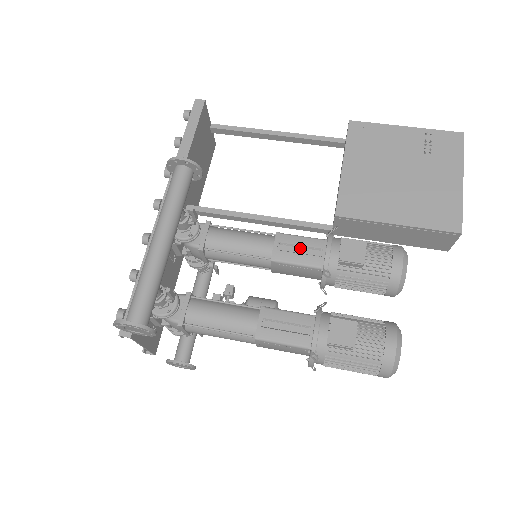
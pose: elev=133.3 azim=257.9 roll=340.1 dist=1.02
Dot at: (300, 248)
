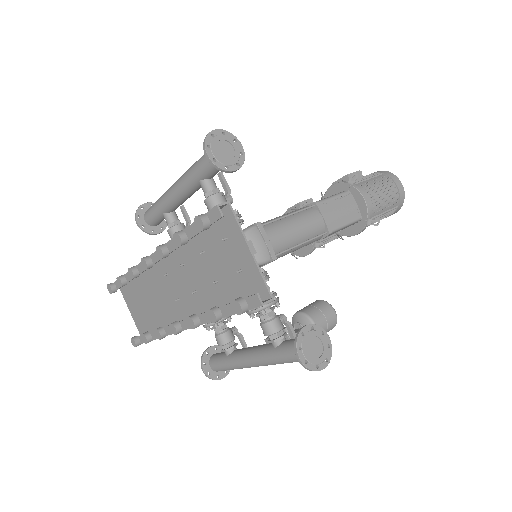
Dot at: occluded
